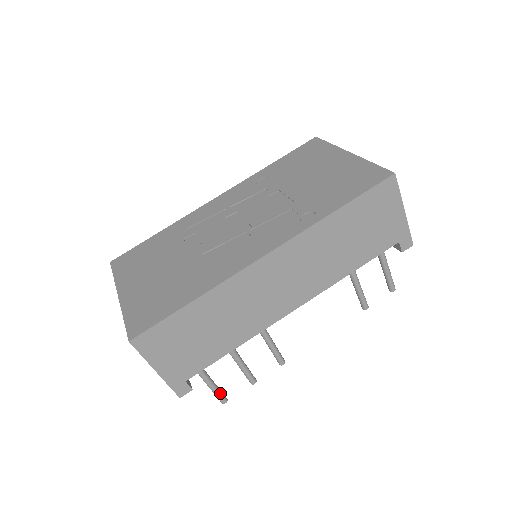
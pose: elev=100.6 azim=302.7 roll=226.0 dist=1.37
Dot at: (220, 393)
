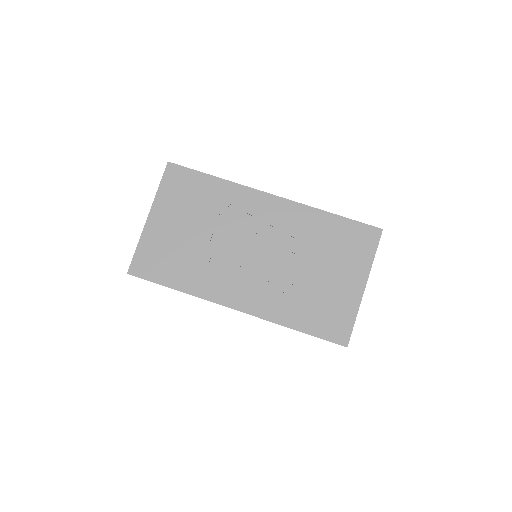
Dot at: occluded
